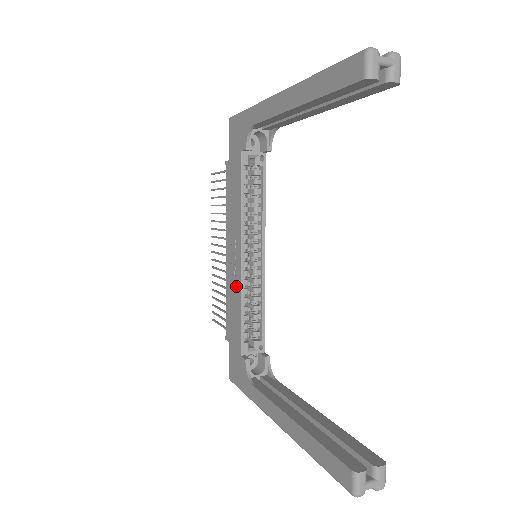
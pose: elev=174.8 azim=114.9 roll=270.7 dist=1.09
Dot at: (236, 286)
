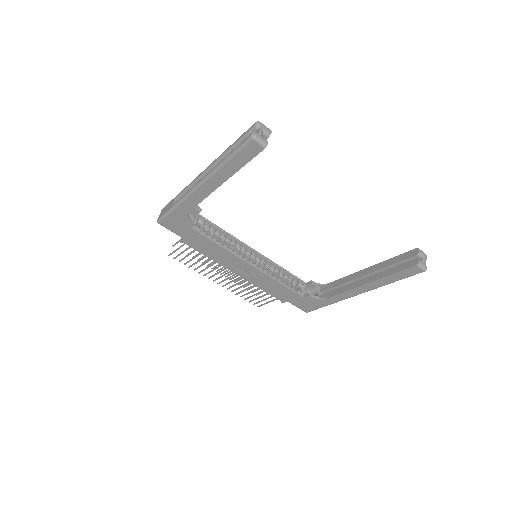
Dot at: (263, 278)
